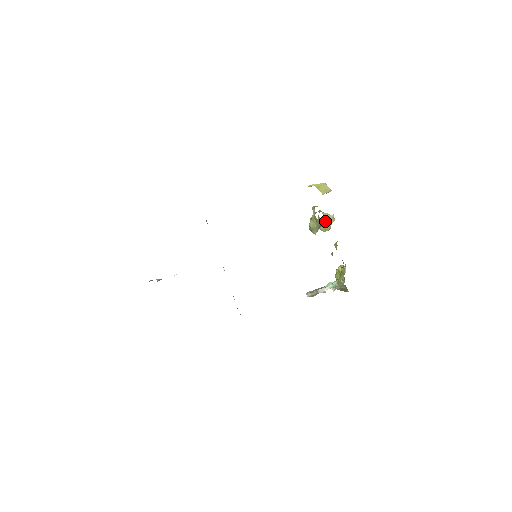
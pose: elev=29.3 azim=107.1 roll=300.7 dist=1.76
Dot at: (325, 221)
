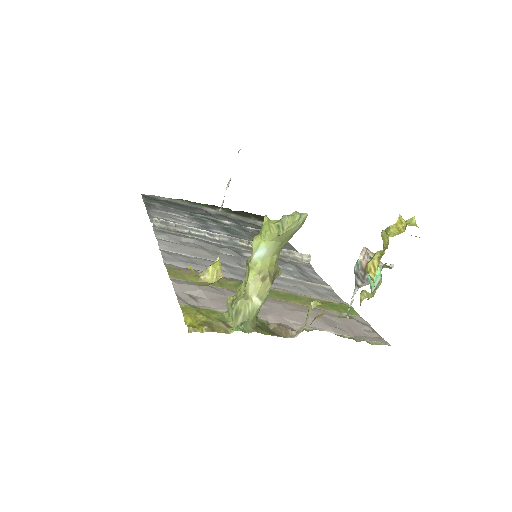
Dot at: (263, 302)
